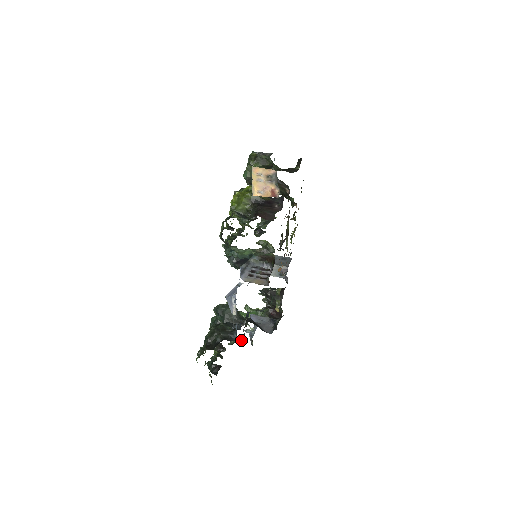
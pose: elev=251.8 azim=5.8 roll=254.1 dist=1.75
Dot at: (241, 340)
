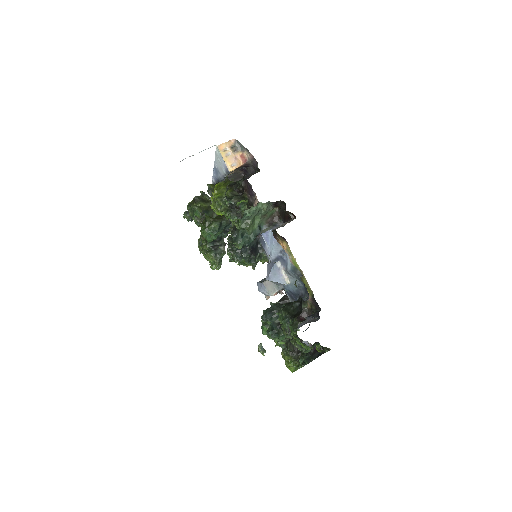
Dot at: occluded
